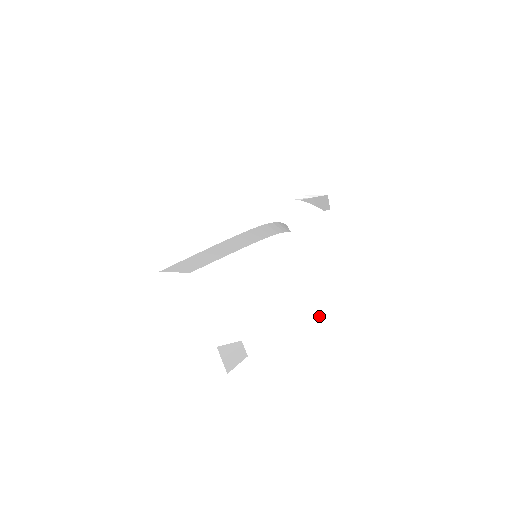
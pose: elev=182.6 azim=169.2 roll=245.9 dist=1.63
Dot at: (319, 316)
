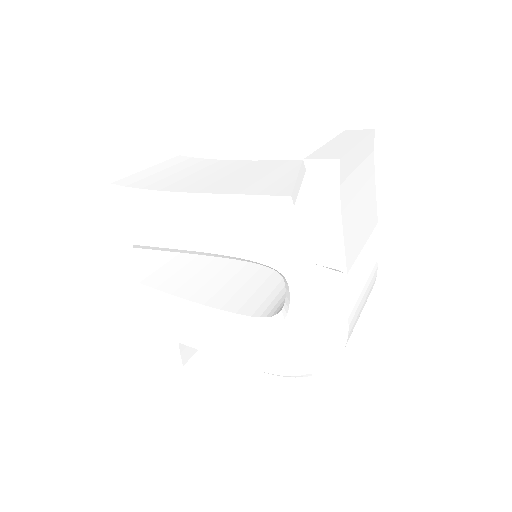
Dot at: (284, 376)
